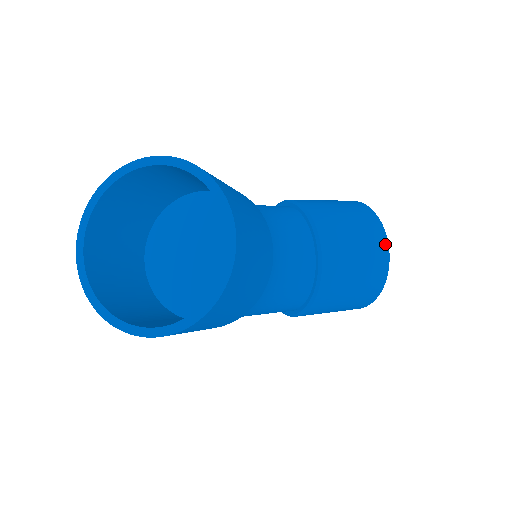
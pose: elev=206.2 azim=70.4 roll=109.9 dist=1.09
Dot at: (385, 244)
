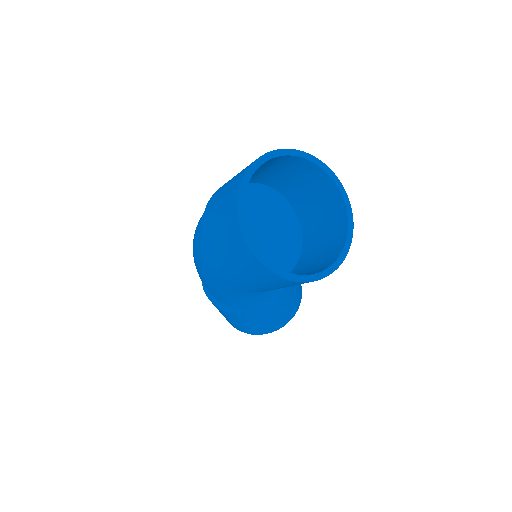
Dot at: (299, 304)
